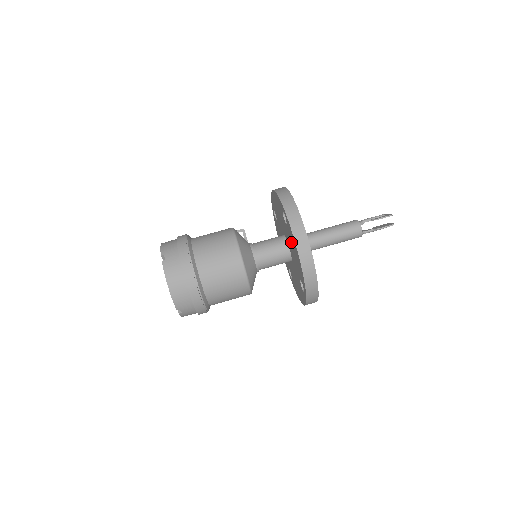
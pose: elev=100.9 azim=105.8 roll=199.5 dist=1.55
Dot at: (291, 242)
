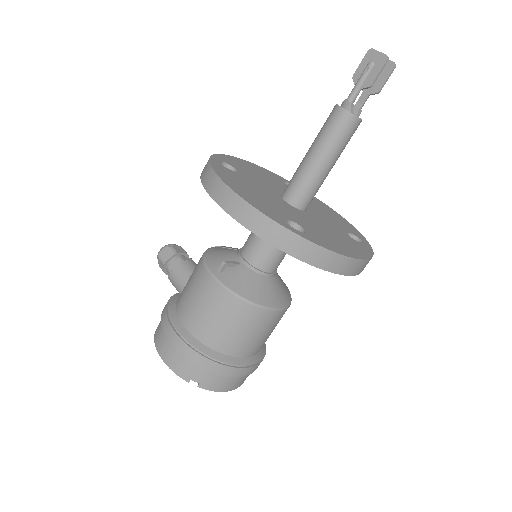
Dot at: occluded
